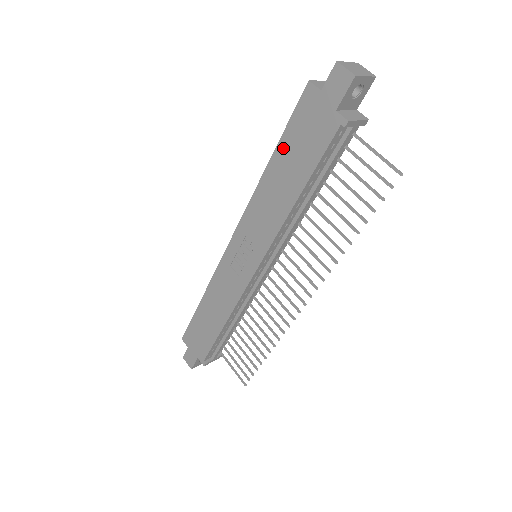
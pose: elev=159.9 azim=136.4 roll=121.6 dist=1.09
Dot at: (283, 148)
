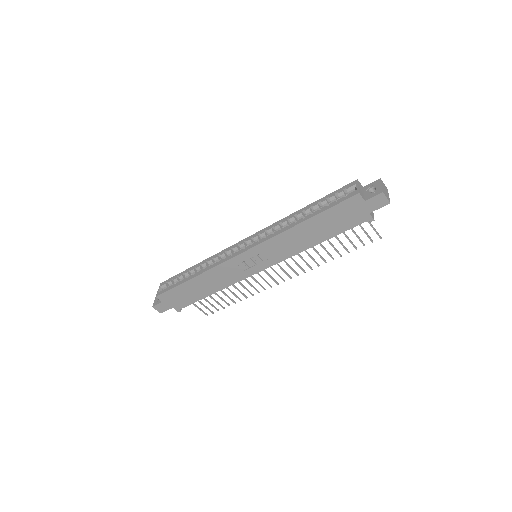
Dot at: (321, 218)
